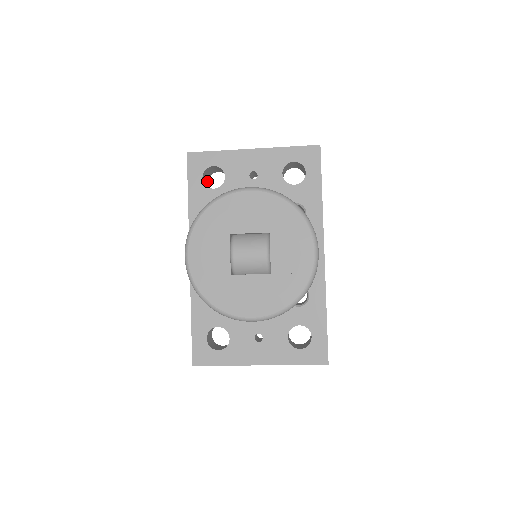
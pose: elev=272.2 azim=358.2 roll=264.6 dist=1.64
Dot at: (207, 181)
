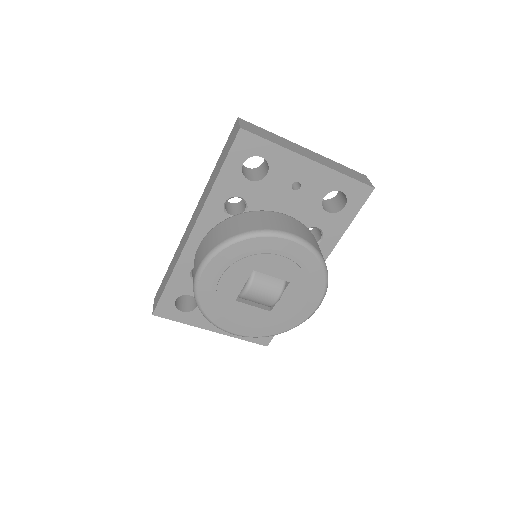
Dot at: occluded
